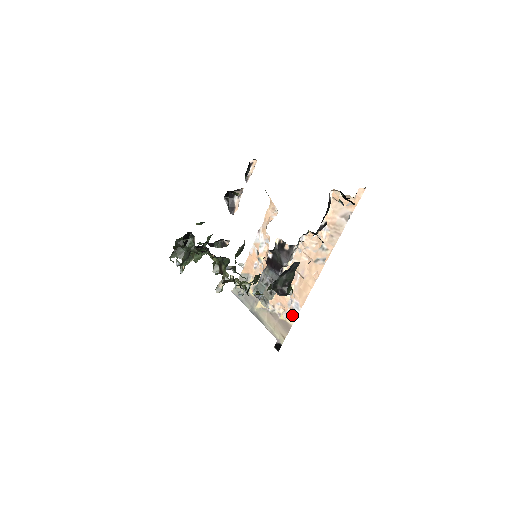
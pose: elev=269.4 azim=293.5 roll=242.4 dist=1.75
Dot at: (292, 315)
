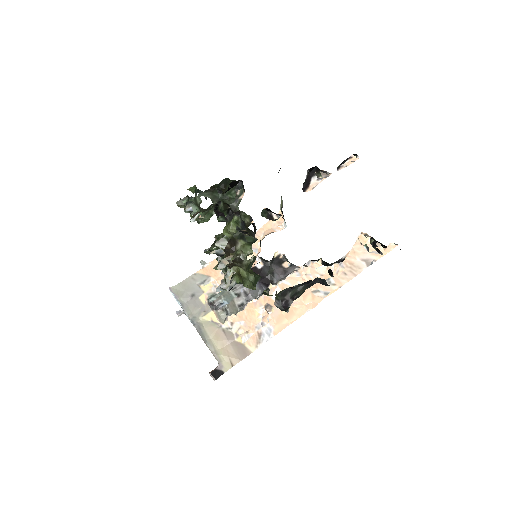
Dot at: (257, 340)
